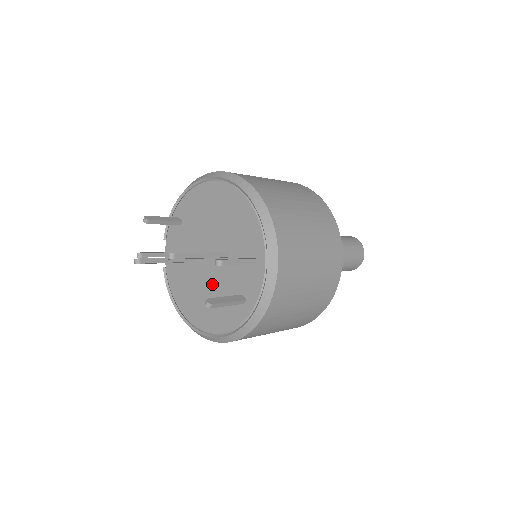
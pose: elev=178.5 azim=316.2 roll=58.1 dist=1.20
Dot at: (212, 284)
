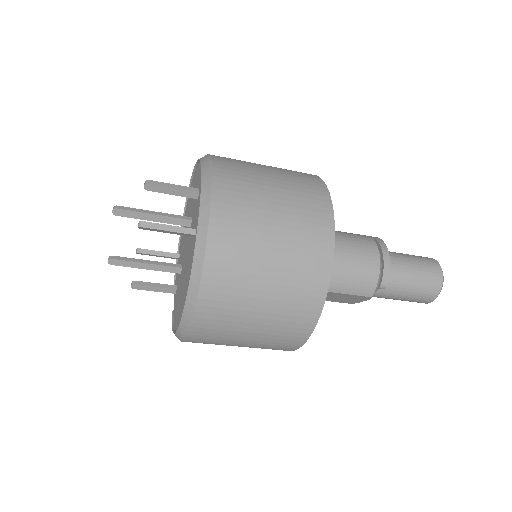
Dot at: (186, 263)
